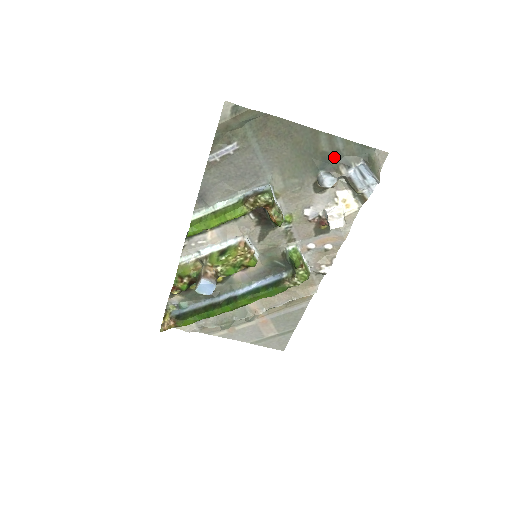
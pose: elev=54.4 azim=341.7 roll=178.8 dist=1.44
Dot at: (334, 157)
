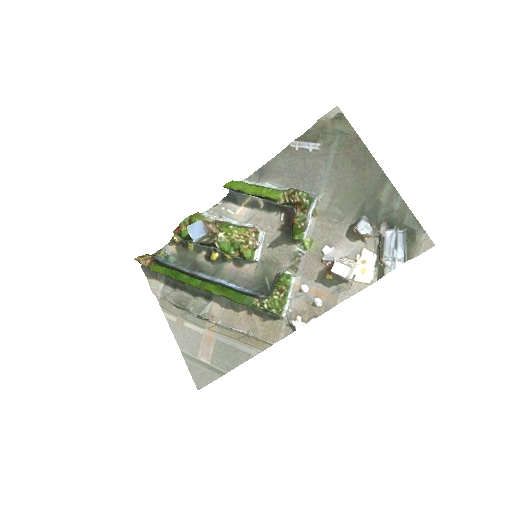
Dot at: (385, 213)
